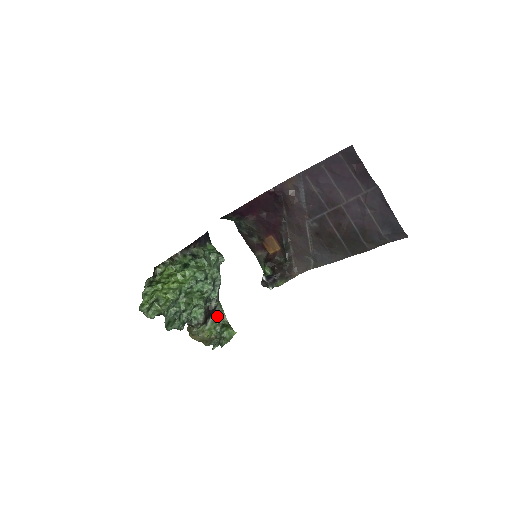
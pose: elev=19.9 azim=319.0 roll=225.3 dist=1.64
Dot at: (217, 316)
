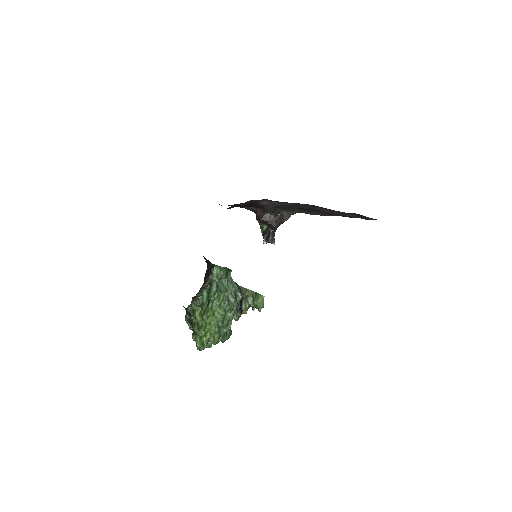
Dot at: (246, 297)
